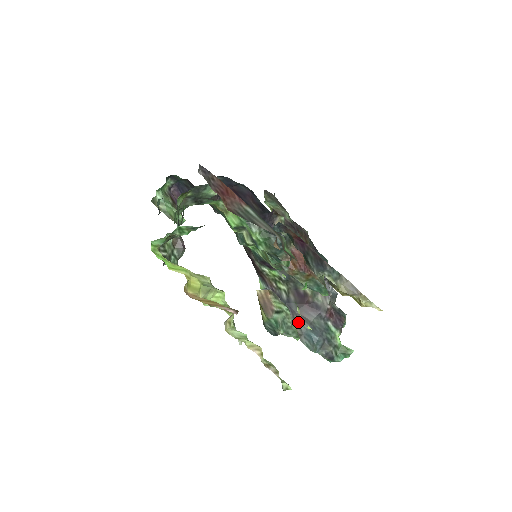
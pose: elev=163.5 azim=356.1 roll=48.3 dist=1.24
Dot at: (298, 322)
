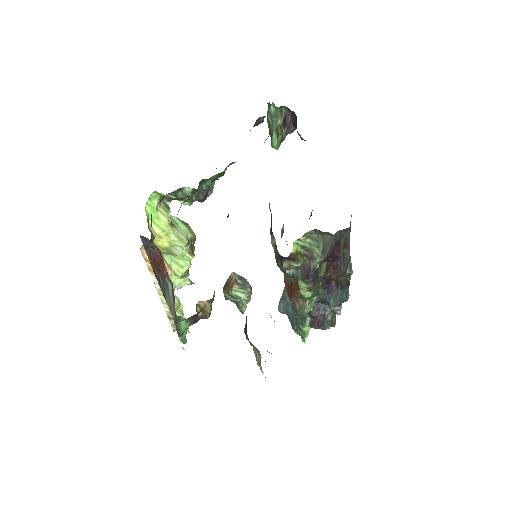
Dot at: occluded
